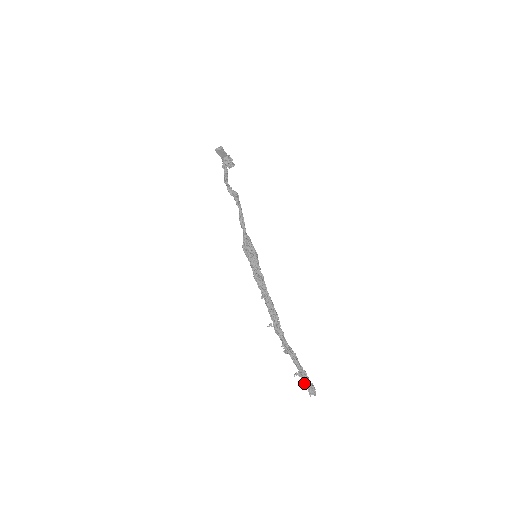
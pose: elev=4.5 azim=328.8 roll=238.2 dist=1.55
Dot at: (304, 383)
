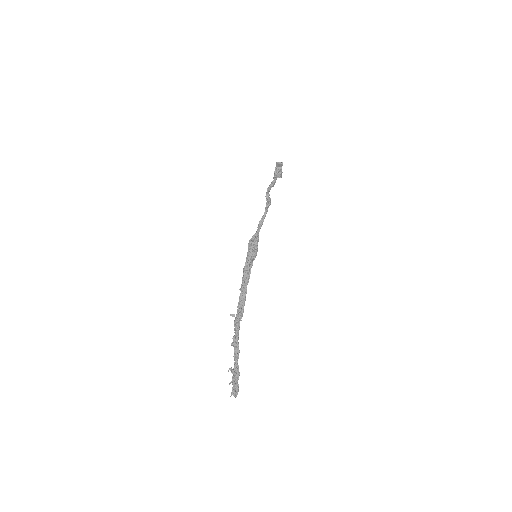
Dot at: (233, 381)
